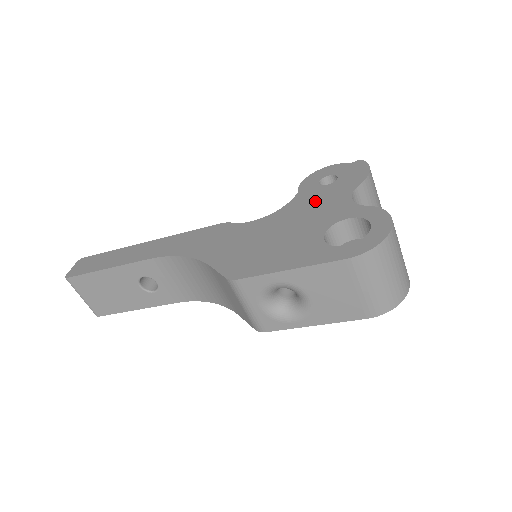
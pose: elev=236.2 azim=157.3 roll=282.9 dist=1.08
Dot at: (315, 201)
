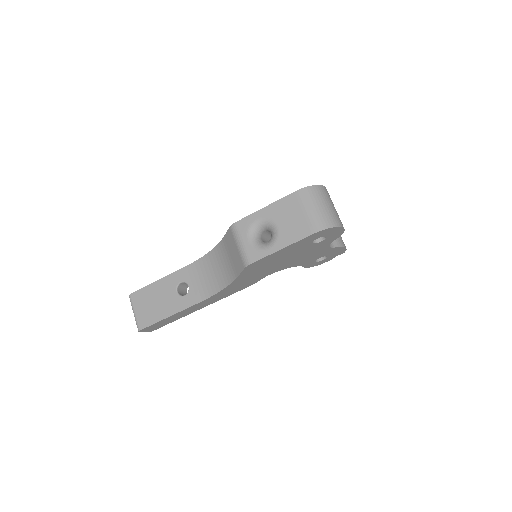
Dot at: occluded
